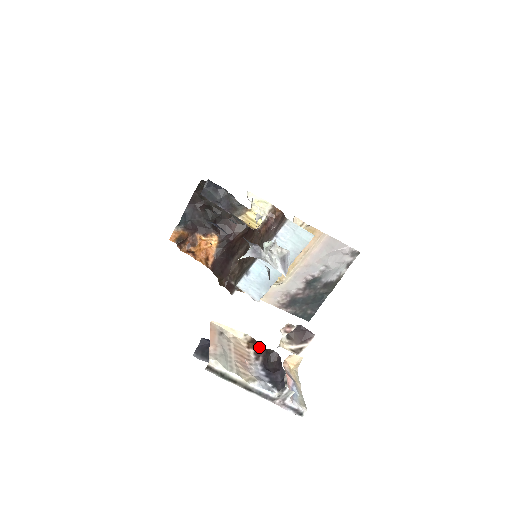
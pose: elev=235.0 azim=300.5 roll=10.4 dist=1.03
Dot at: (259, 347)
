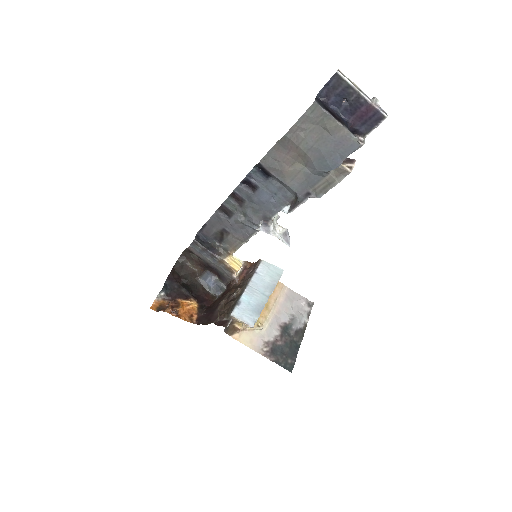
Dot at: occluded
